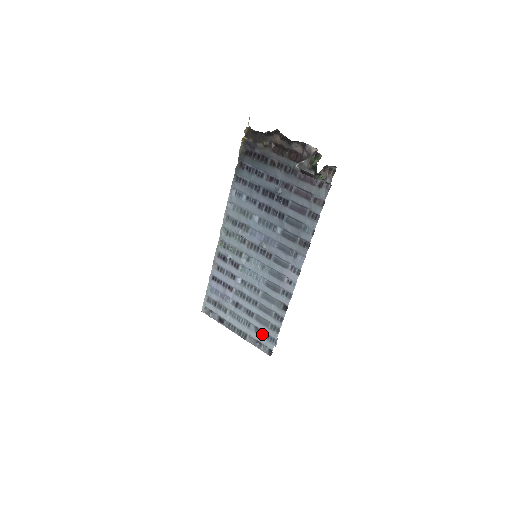
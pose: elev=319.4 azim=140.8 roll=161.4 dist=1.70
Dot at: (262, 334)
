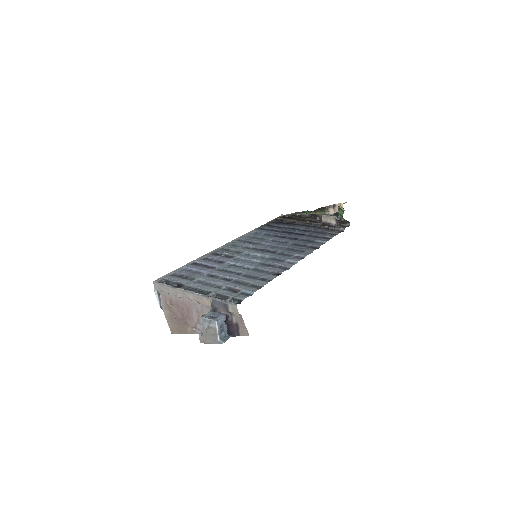
Dot at: (234, 292)
